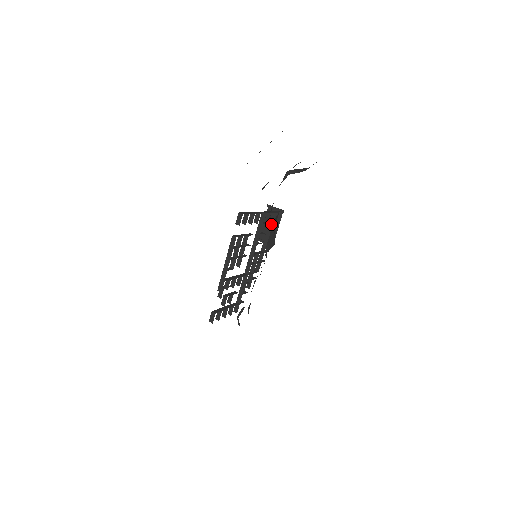
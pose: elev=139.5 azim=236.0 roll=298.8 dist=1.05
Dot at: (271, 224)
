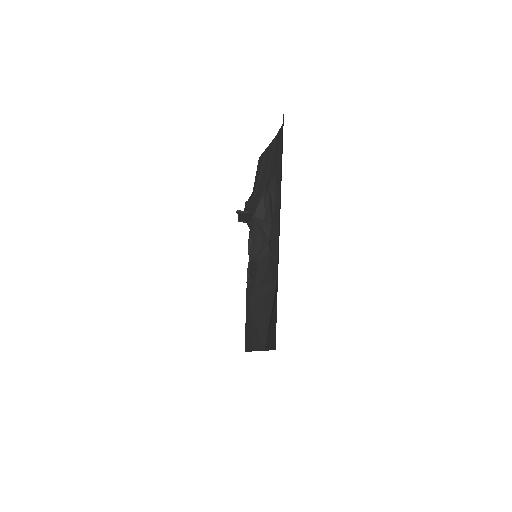
Dot at: occluded
